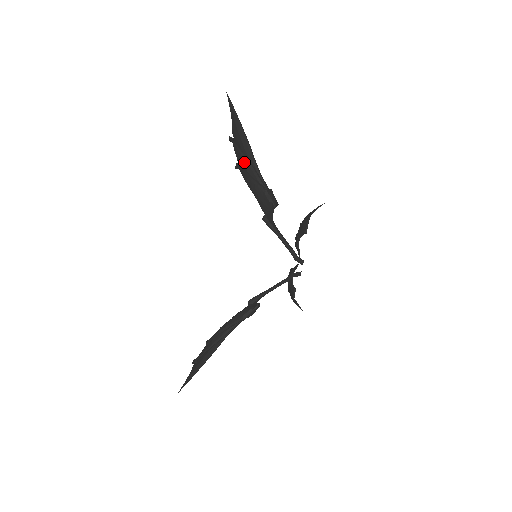
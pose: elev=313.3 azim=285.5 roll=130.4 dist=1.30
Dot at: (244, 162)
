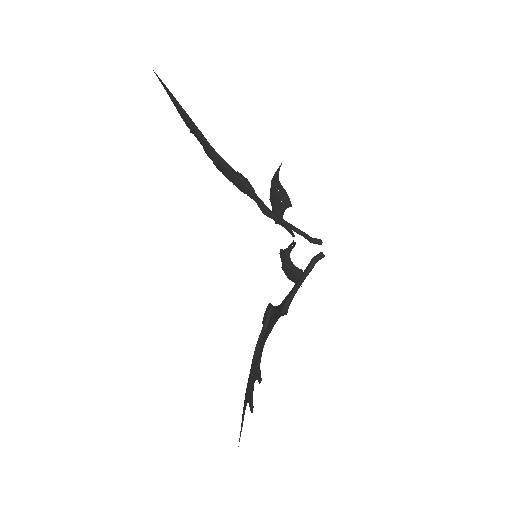
Dot at: (208, 153)
